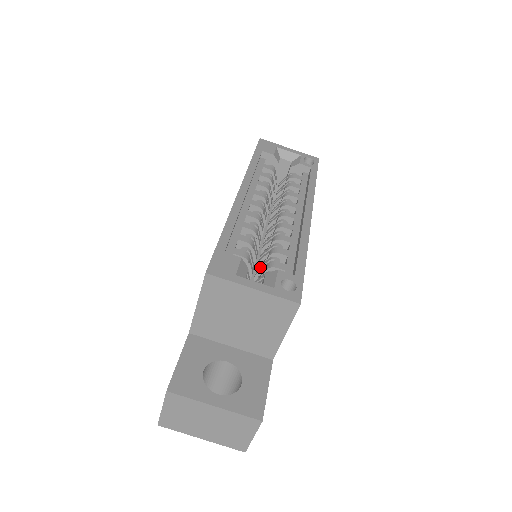
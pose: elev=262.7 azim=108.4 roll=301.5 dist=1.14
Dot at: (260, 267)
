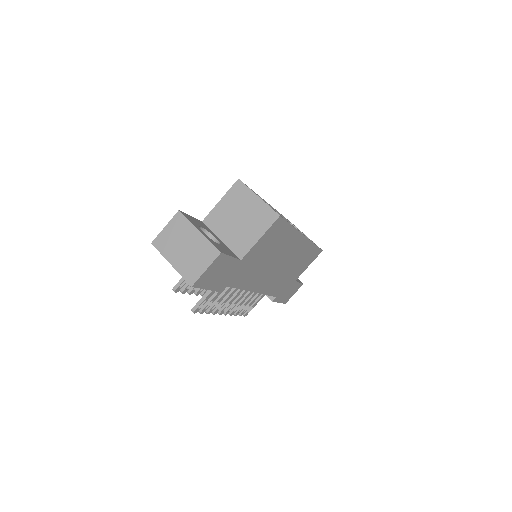
Dot at: occluded
